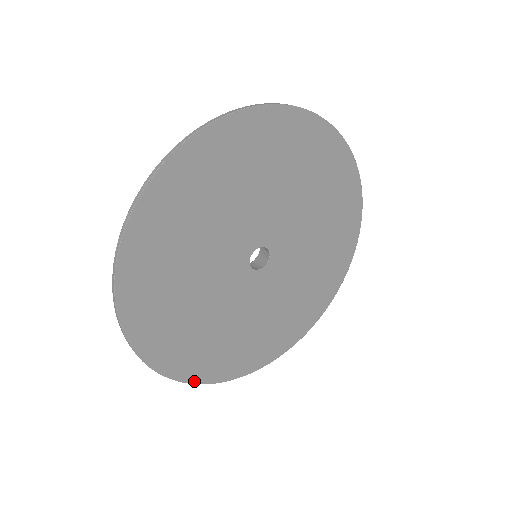
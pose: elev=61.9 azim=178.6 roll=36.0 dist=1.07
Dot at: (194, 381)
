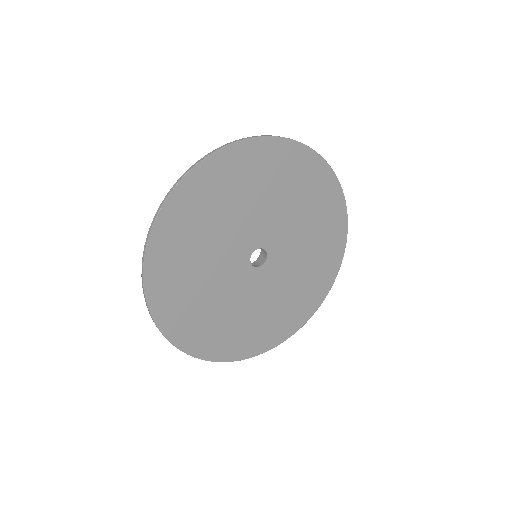
Dot at: (242, 358)
